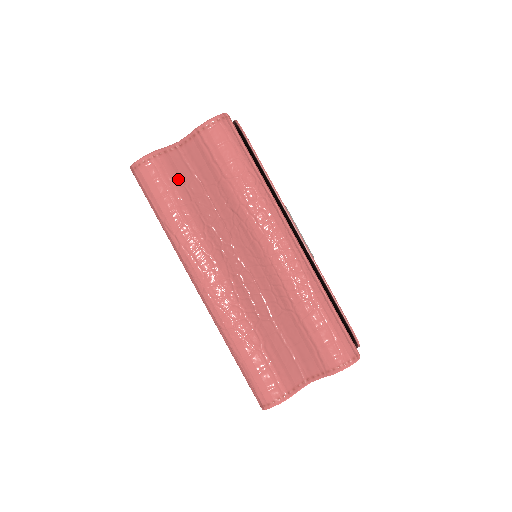
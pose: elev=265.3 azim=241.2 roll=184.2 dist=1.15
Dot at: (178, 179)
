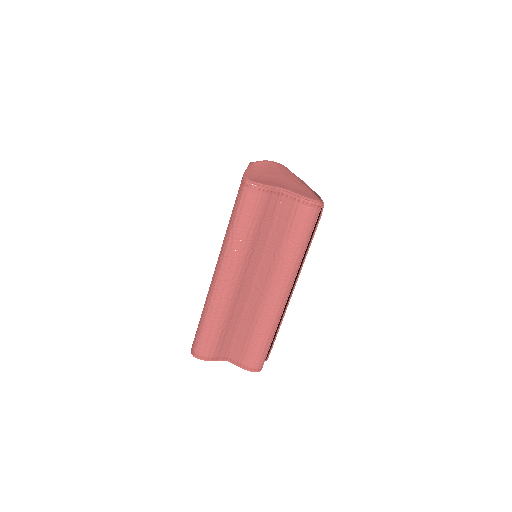
Dot at: (263, 213)
